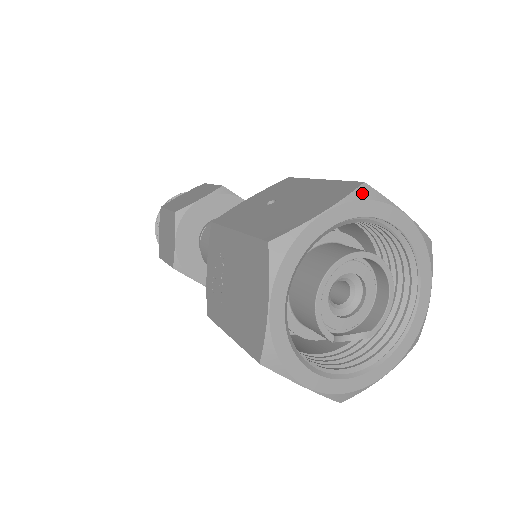
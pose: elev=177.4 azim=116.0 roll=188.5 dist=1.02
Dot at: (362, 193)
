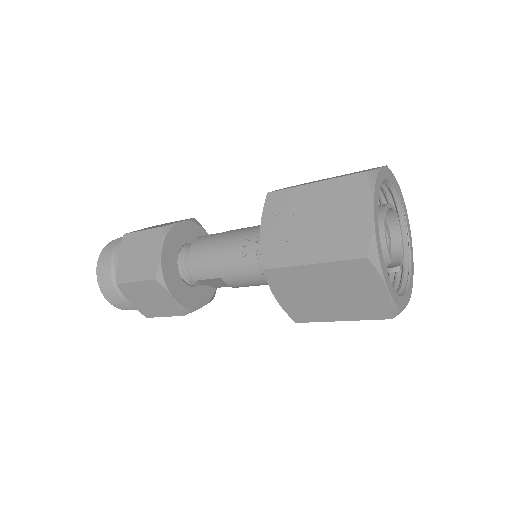
Dot at: occluded
